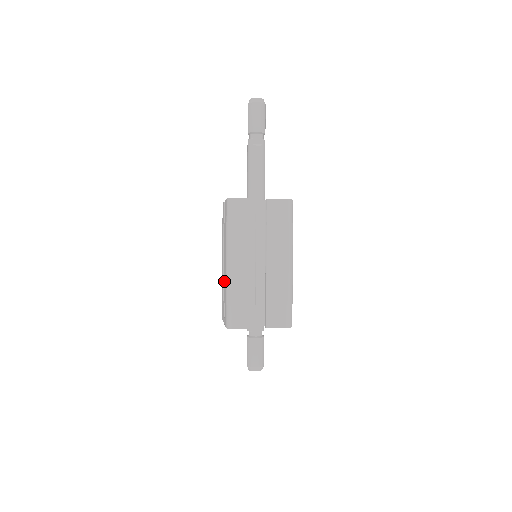
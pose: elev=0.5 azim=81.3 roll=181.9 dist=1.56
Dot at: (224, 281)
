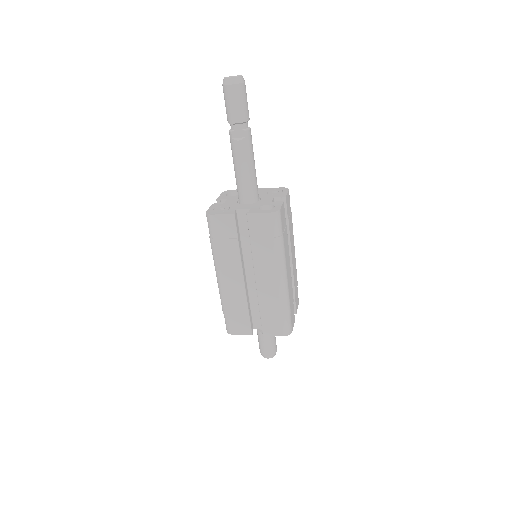
Dot at: occluded
